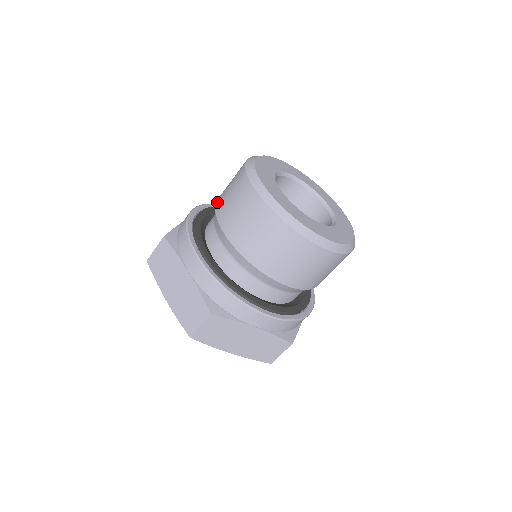
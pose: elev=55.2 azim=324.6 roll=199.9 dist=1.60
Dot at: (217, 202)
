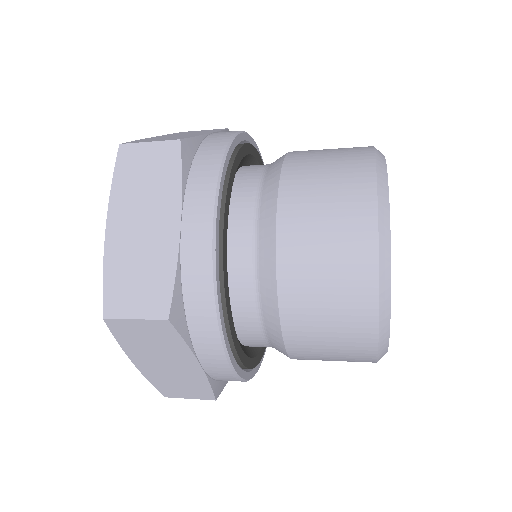
Dot at: (289, 163)
